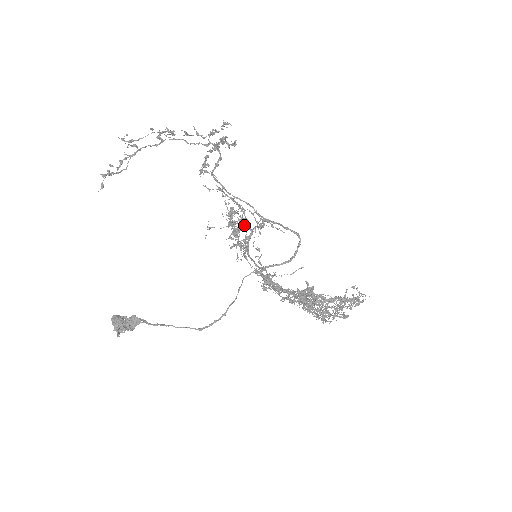
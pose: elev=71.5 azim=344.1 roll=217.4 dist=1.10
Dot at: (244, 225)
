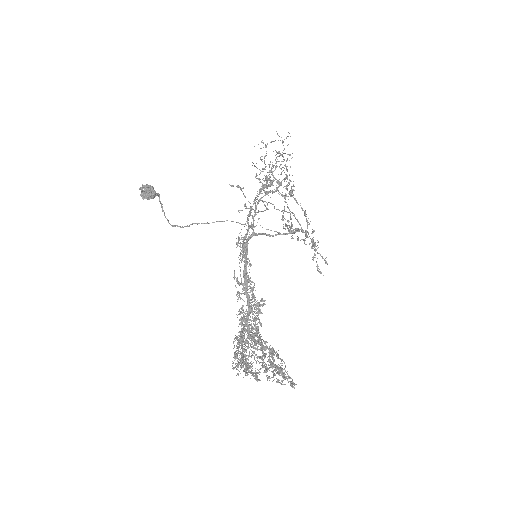
Dot at: (281, 137)
